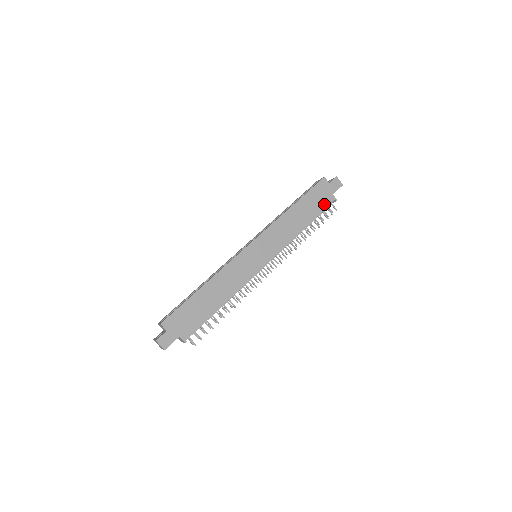
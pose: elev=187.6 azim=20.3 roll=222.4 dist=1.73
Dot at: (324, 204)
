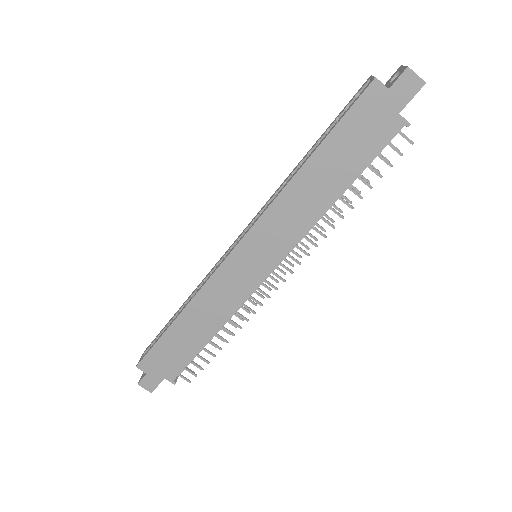
Dot at: (377, 141)
